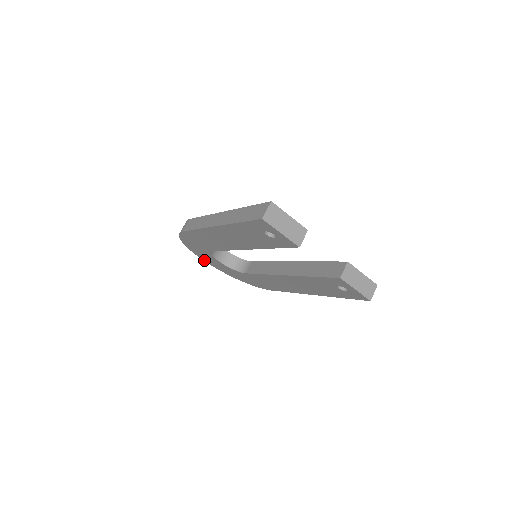
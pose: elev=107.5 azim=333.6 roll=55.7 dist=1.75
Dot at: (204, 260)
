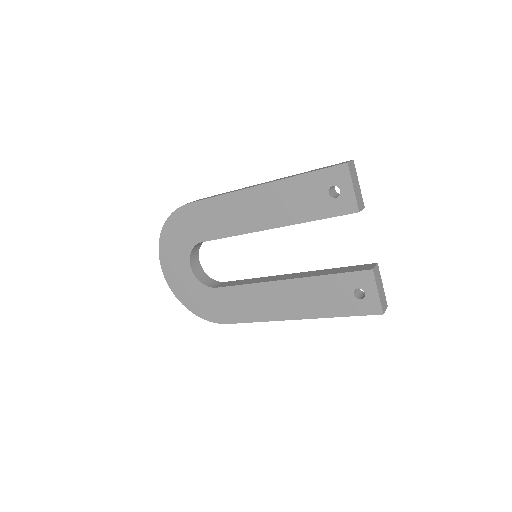
Dot at: (163, 267)
